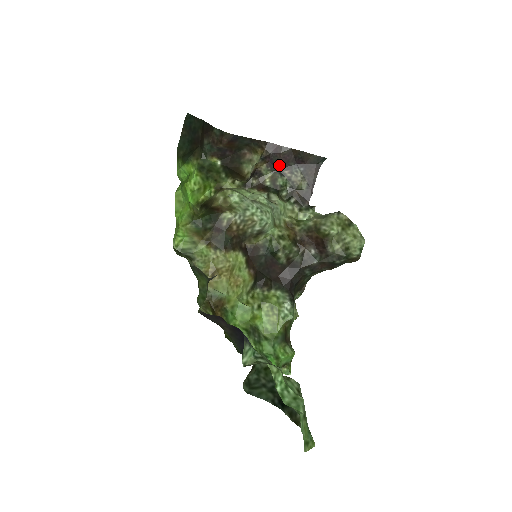
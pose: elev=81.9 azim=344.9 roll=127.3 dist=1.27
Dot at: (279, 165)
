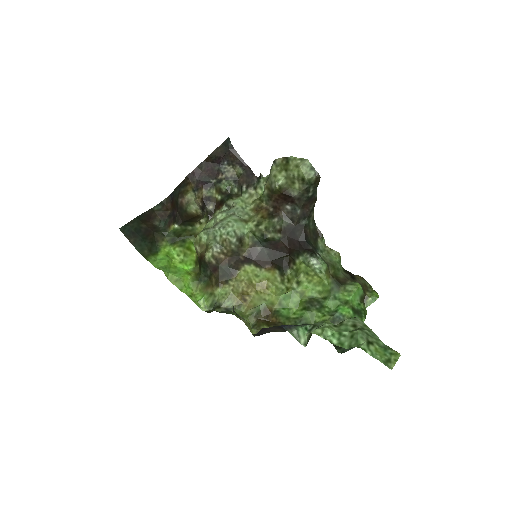
Dot at: (211, 179)
